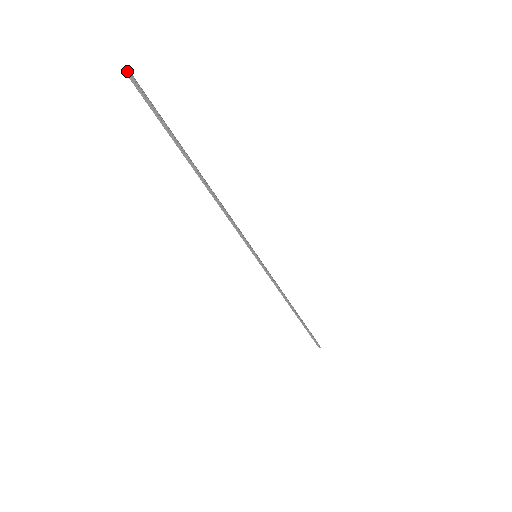
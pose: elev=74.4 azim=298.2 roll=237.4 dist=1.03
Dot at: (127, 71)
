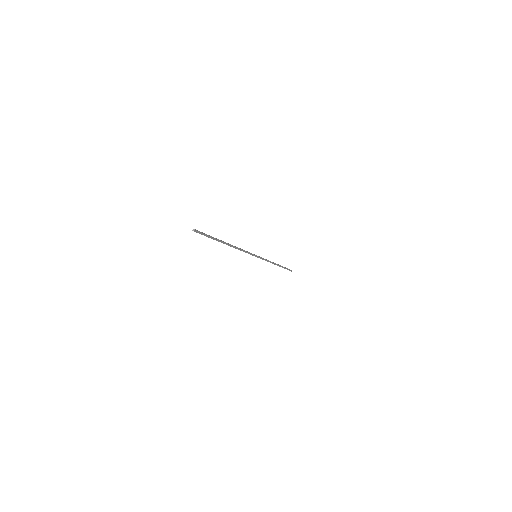
Dot at: (195, 231)
